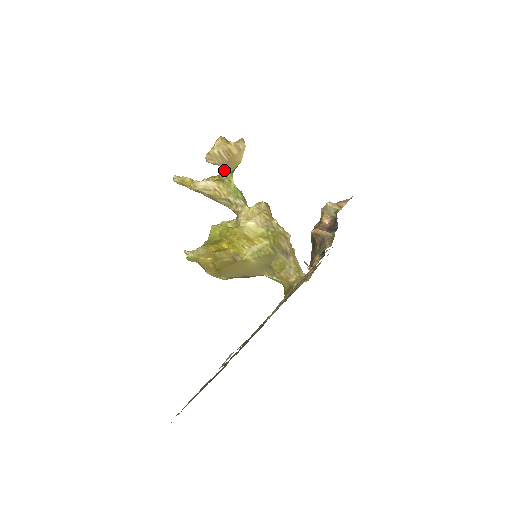
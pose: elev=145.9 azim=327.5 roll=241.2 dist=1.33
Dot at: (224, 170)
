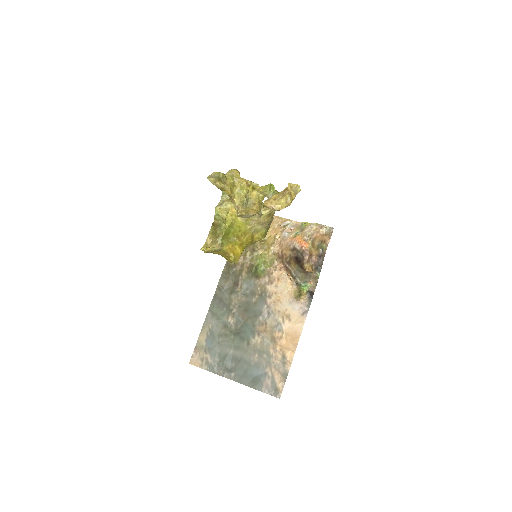
Dot at: (265, 193)
